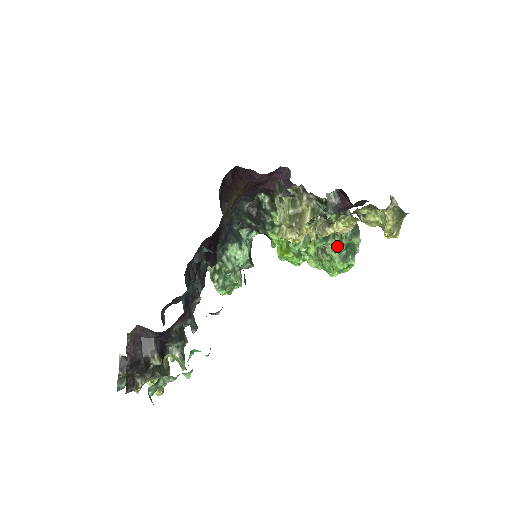
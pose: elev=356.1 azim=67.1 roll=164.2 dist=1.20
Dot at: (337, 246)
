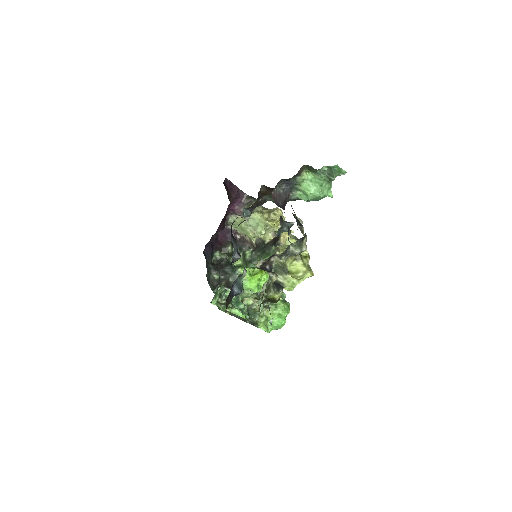
Dot at: occluded
